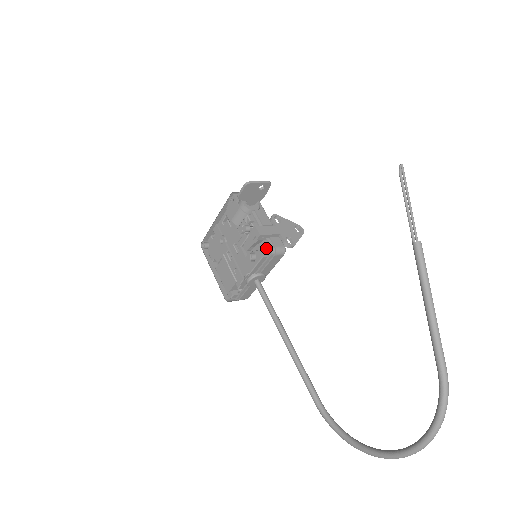
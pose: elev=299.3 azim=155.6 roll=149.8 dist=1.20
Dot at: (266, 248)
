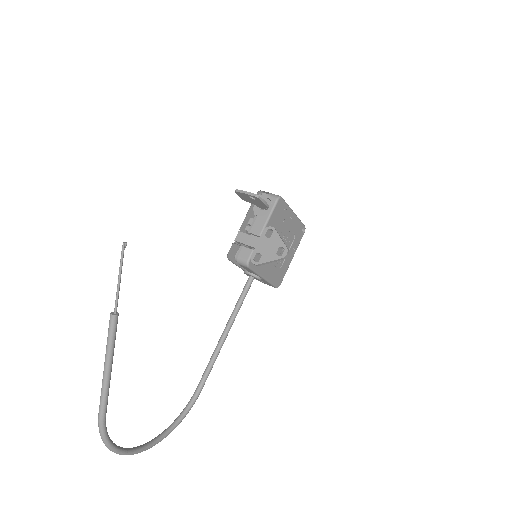
Dot at: (238, 254)
